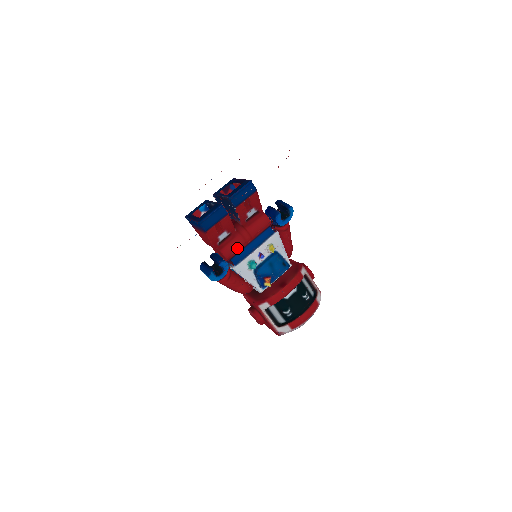
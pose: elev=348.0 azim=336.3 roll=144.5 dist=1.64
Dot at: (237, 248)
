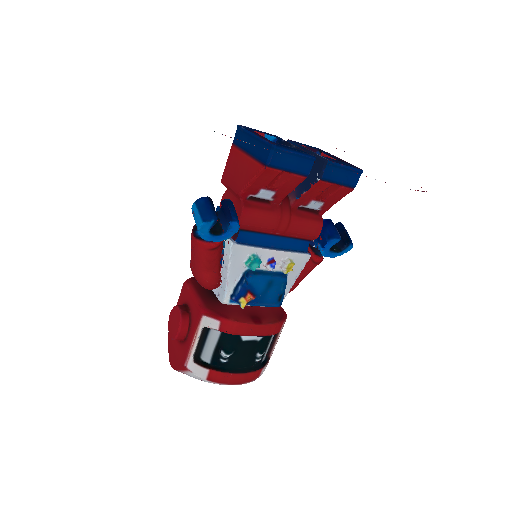
Dot at: (261, 225)
